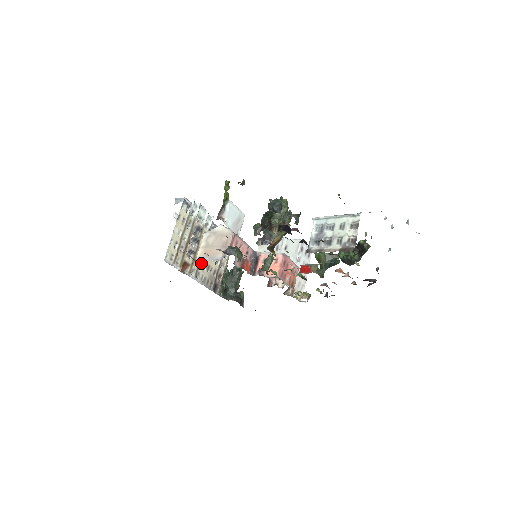
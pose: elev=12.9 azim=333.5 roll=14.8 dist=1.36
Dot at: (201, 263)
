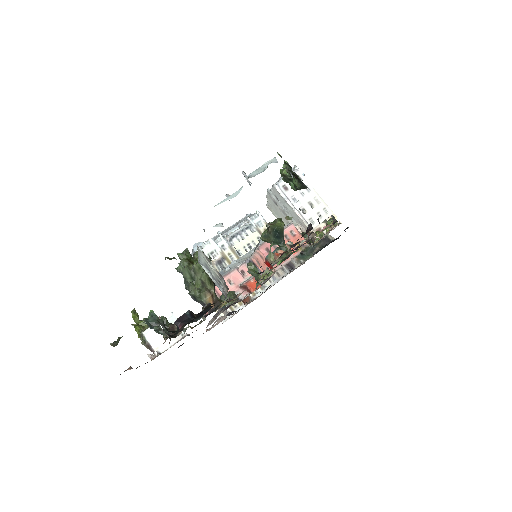
Dot at: occluded
